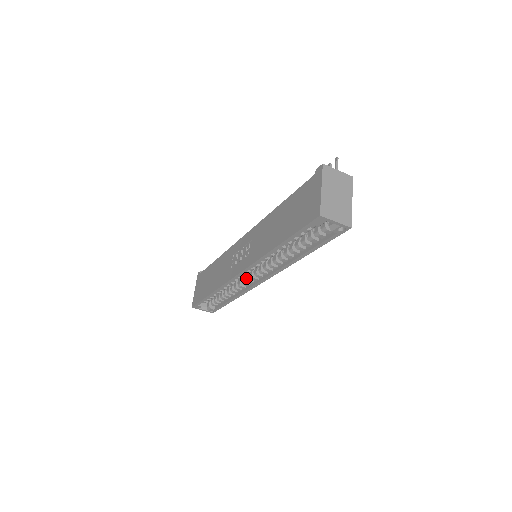
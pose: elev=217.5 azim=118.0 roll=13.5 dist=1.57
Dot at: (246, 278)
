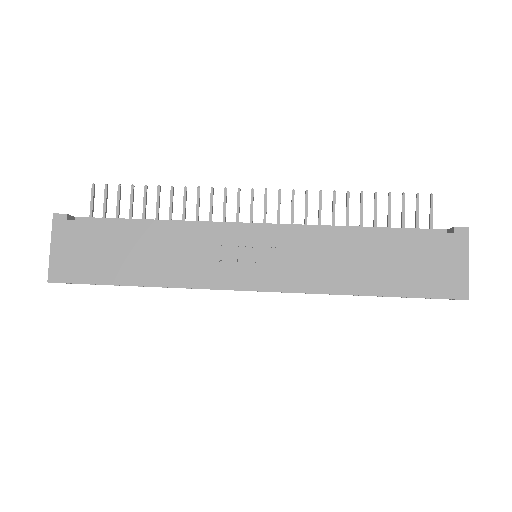
Dot at: occluded
